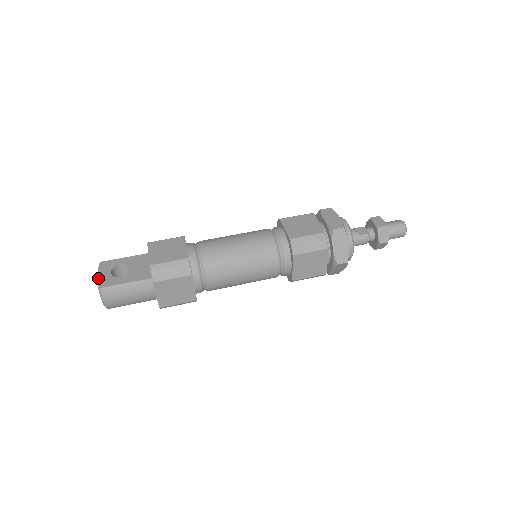
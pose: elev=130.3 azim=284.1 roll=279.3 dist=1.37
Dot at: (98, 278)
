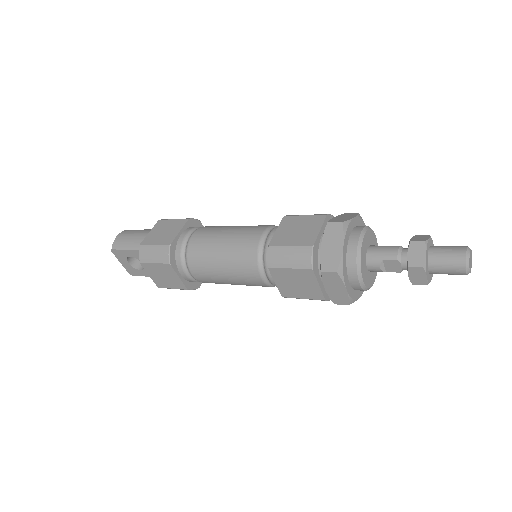
Dot at: occluded
